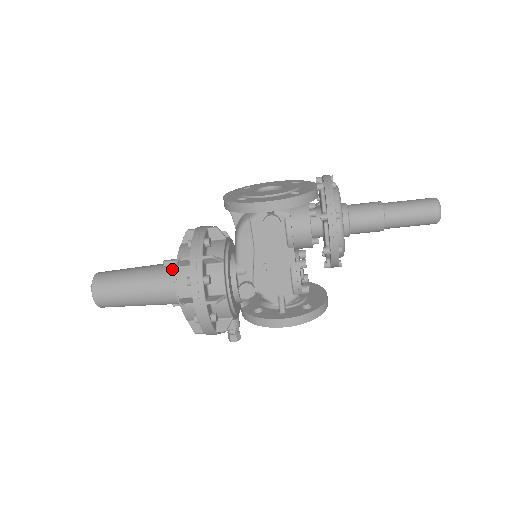
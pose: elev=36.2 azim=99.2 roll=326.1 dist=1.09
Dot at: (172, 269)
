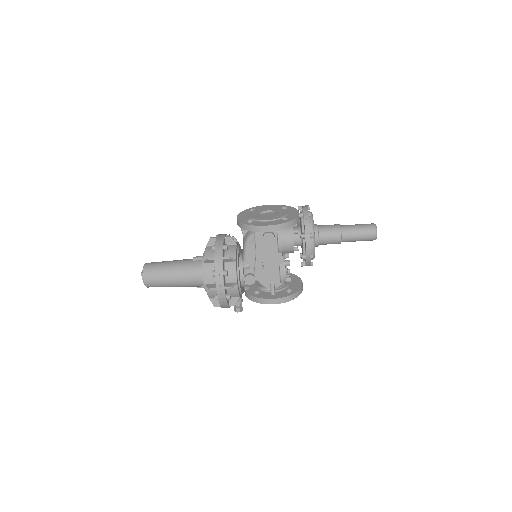
Dot at: (199, 263)
